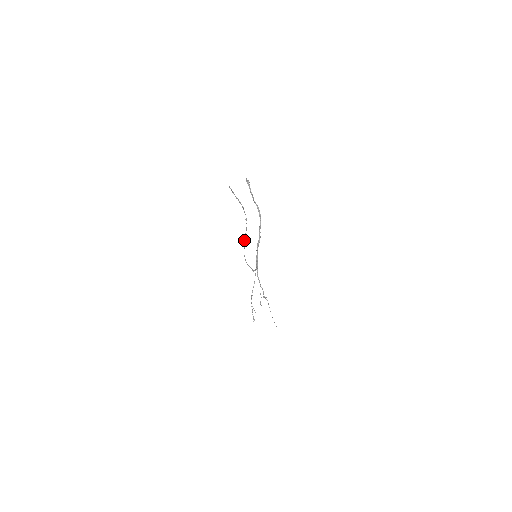
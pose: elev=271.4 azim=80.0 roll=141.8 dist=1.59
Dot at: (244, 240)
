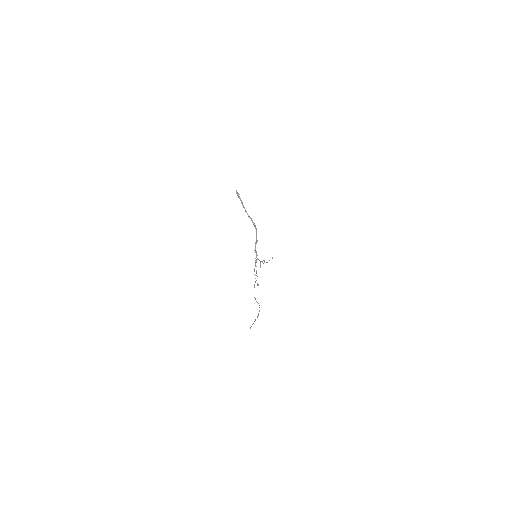
Dot at: occluded
